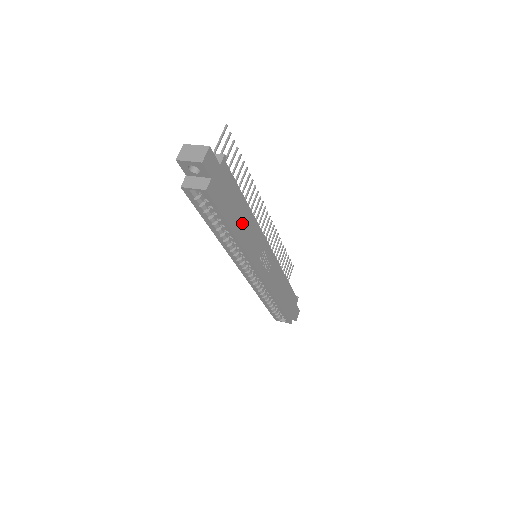
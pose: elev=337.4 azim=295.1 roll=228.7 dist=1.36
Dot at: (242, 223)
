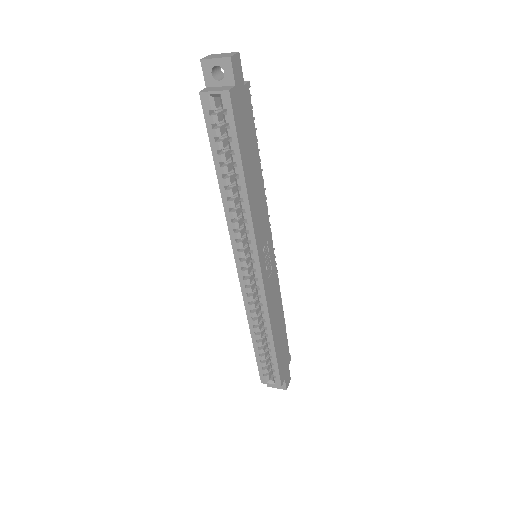
Dot at: (253, 179)
